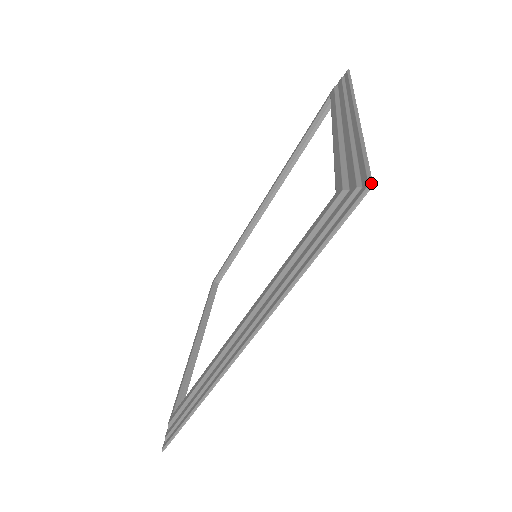
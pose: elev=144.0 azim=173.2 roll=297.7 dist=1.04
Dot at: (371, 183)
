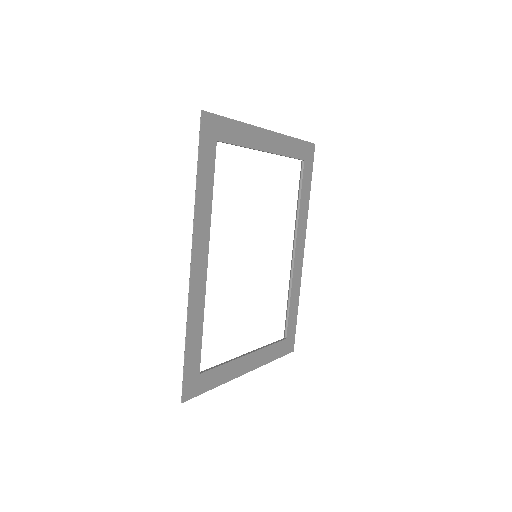
Dot at: (202, 110)
